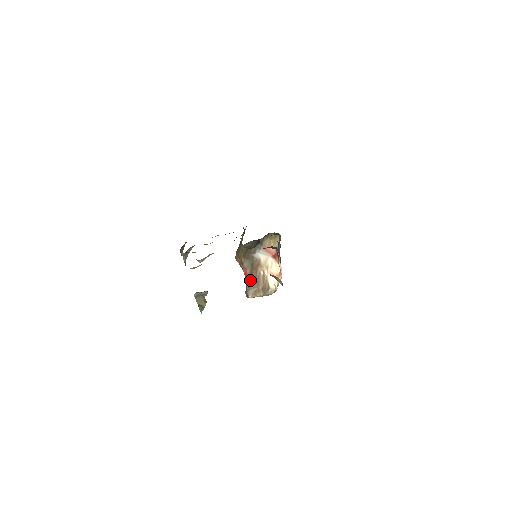
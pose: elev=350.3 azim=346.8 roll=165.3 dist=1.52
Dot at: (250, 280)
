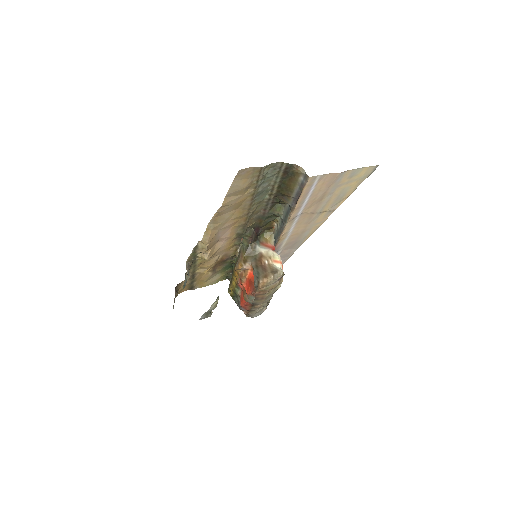
Dot at: (257, 269)
